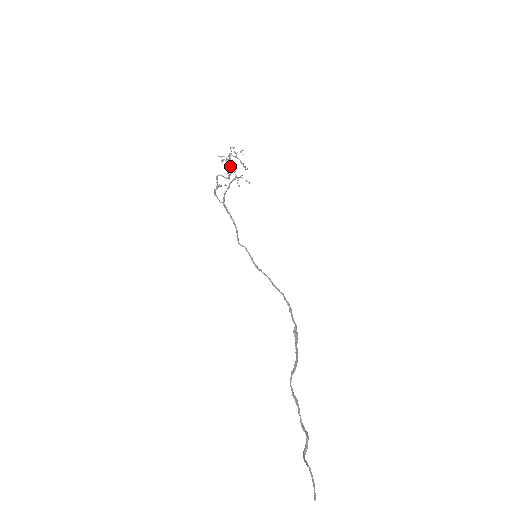
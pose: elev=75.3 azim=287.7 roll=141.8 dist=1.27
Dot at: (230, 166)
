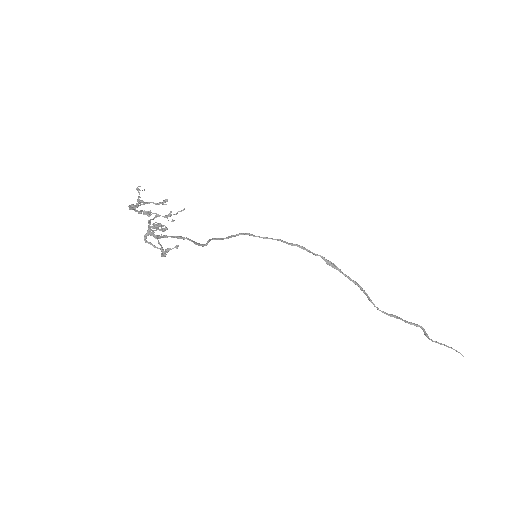
Dot at: (139, 213)
